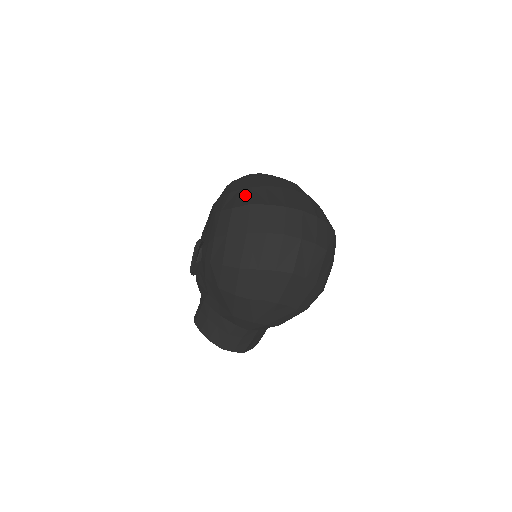
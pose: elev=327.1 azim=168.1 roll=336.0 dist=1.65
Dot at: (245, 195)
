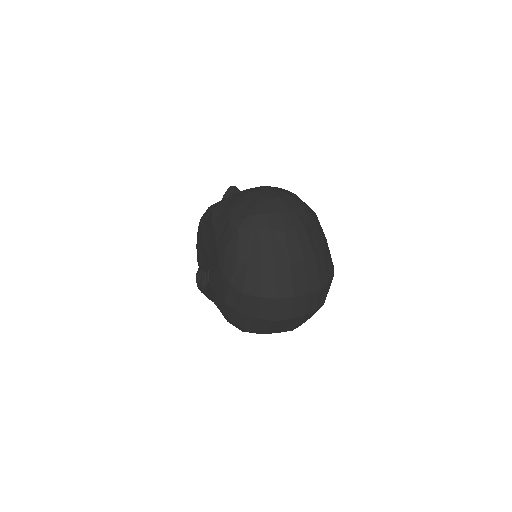
Dot at: (254, 278)
